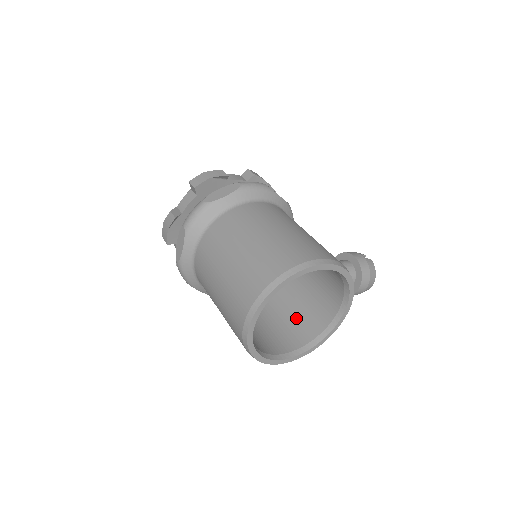
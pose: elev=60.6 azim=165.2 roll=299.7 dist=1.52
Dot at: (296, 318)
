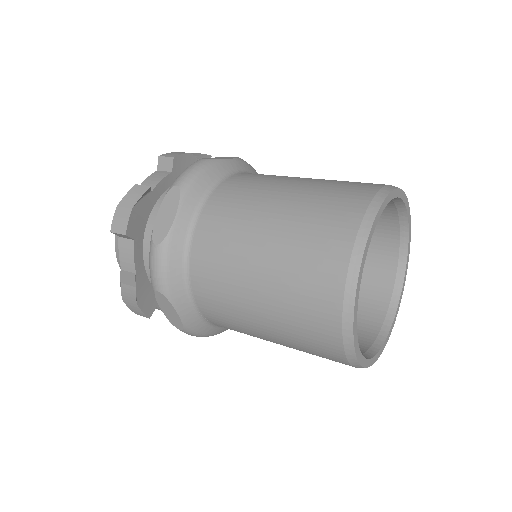
Dot at: occluded
